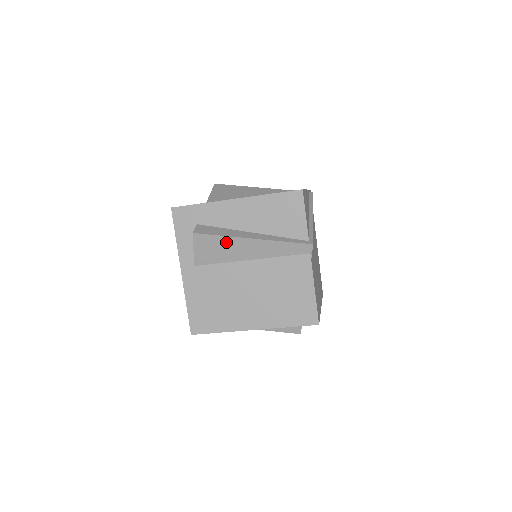
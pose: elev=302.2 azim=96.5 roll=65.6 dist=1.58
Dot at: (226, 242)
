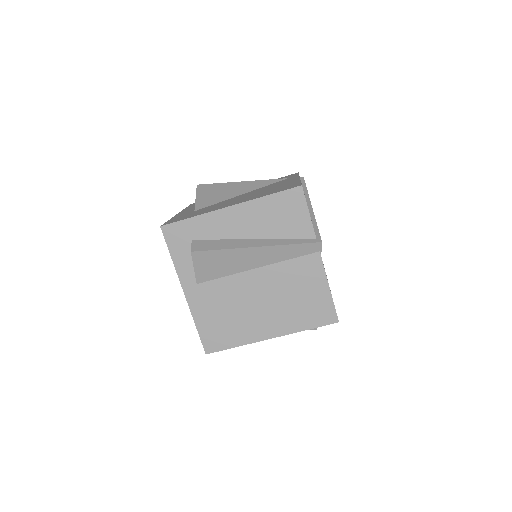
Dot at: (228, 255)
